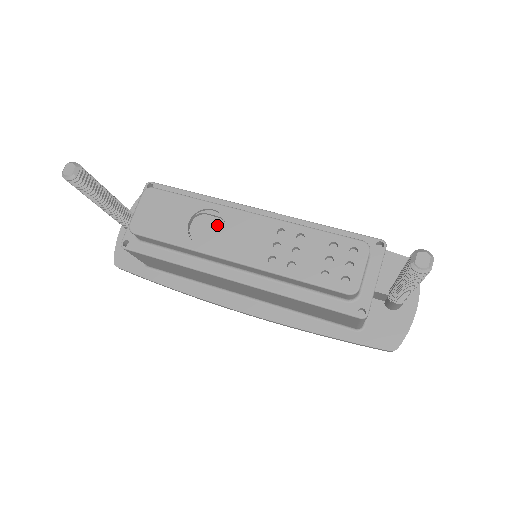
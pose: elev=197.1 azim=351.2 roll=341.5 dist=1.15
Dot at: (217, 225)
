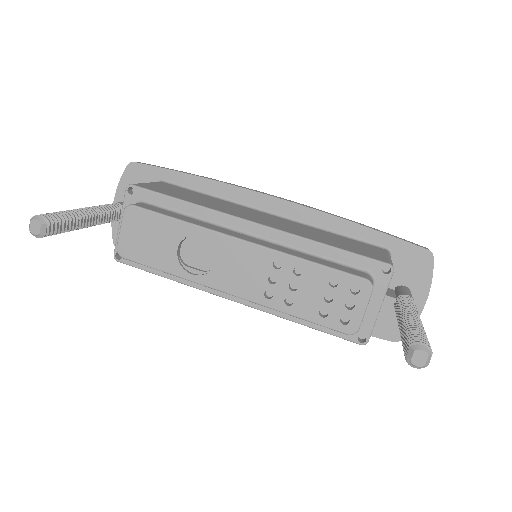
Dot at: (208, 249)
